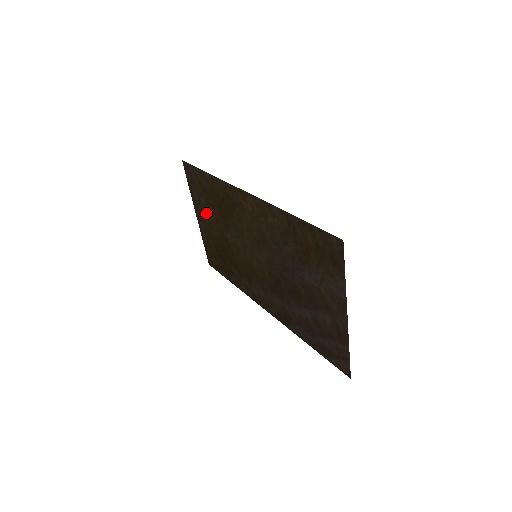
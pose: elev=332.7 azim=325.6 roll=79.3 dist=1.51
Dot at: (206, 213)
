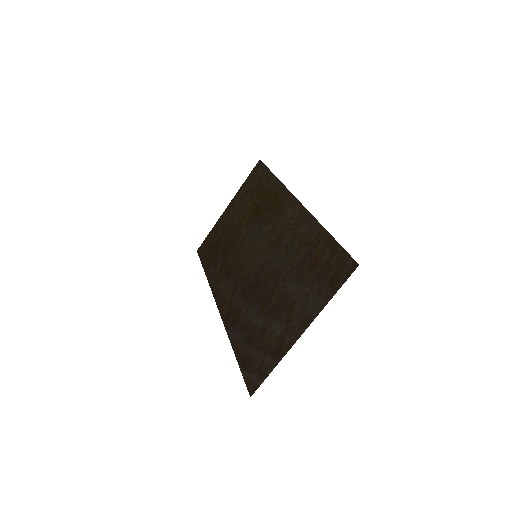
Dot at: (240, 207)
